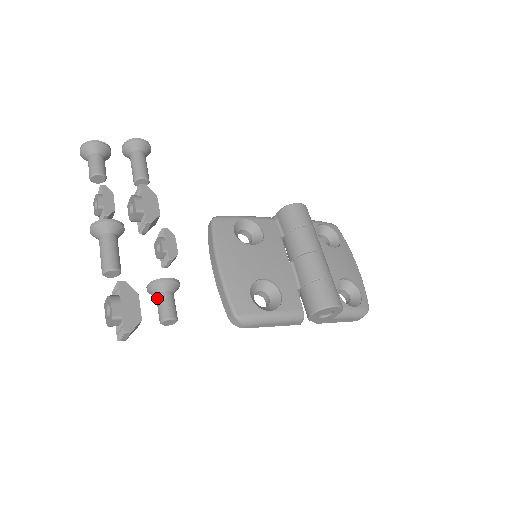
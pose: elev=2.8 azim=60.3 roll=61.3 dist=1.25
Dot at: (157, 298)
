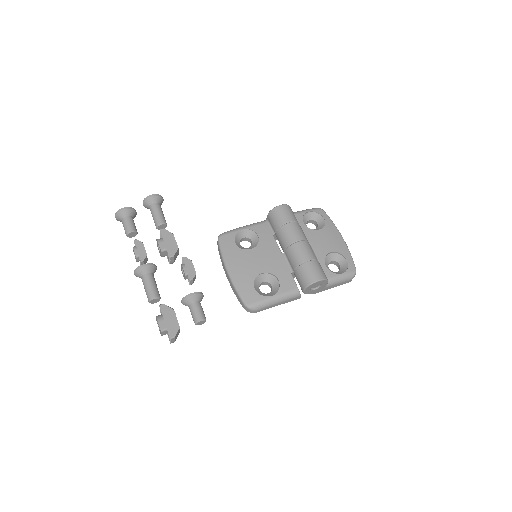
Dot at: (189, 308)
